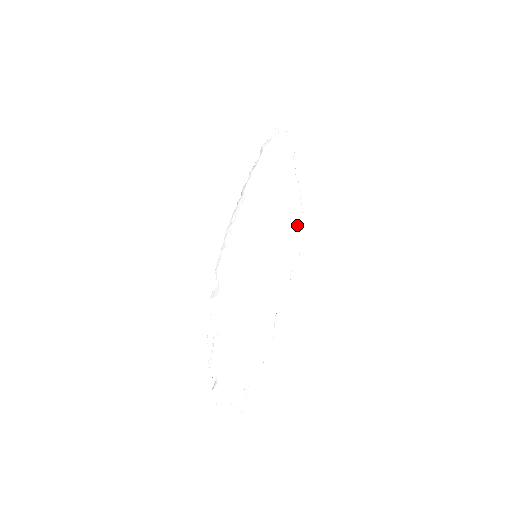
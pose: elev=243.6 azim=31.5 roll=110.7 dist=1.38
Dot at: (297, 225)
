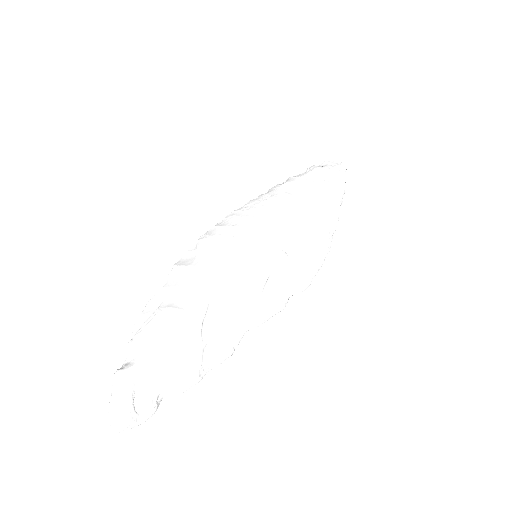
Dot at: (321, 254)
